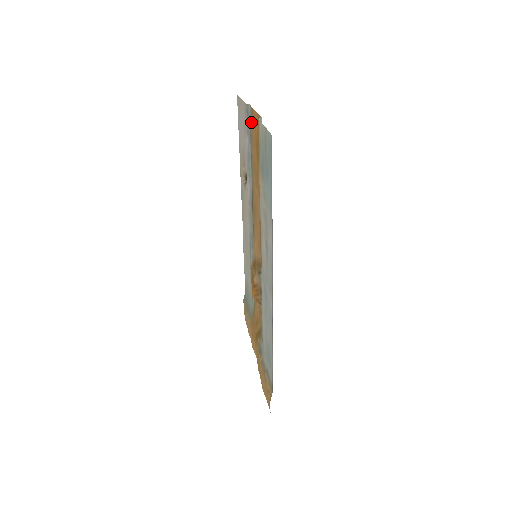
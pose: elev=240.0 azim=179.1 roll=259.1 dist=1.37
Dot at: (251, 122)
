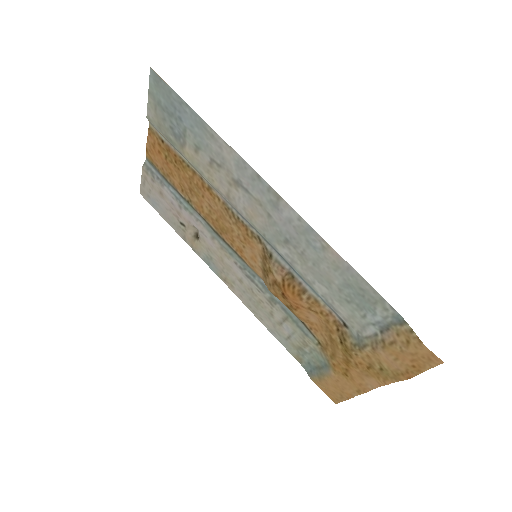
Dot at: (155, 165)
